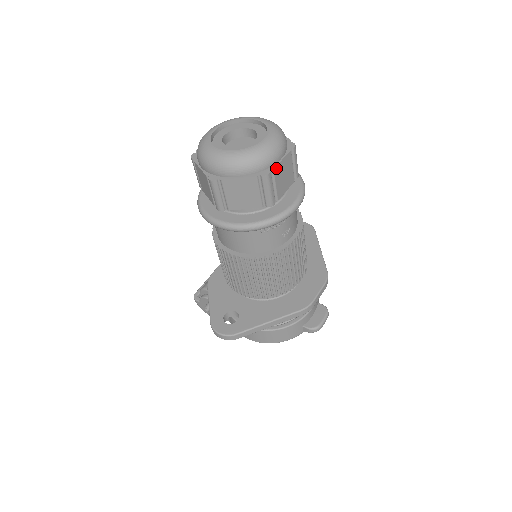
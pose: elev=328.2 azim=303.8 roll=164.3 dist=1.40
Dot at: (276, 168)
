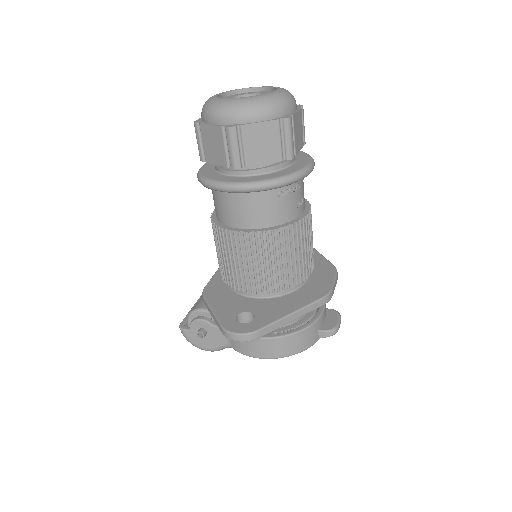
Dot at: (294, 116)
